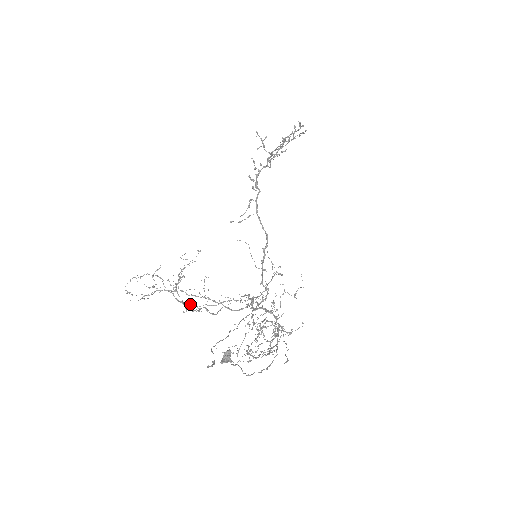
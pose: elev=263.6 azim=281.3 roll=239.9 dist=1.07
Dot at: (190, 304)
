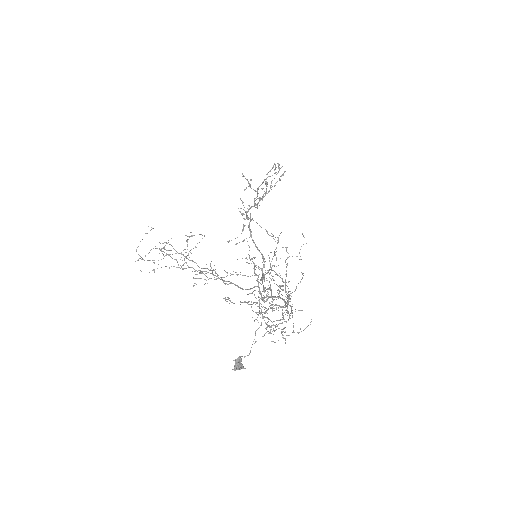
Dot at: occluded
